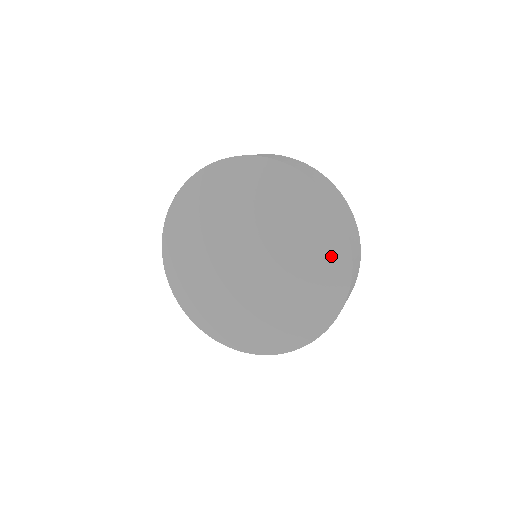
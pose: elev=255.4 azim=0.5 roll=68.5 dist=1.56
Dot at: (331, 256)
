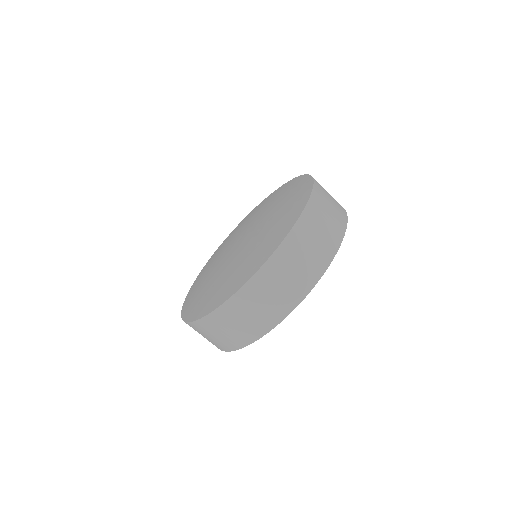
Dot at: (286, 221)
